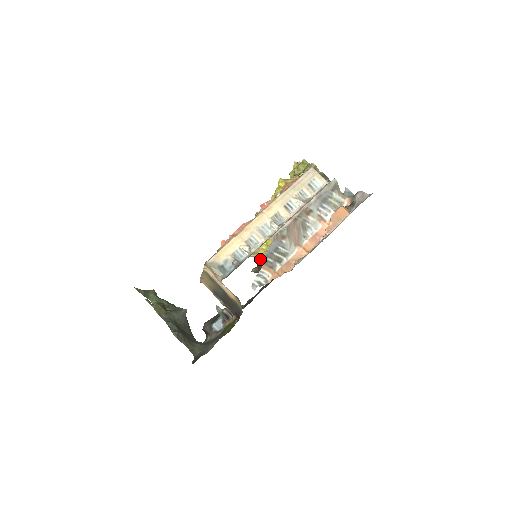
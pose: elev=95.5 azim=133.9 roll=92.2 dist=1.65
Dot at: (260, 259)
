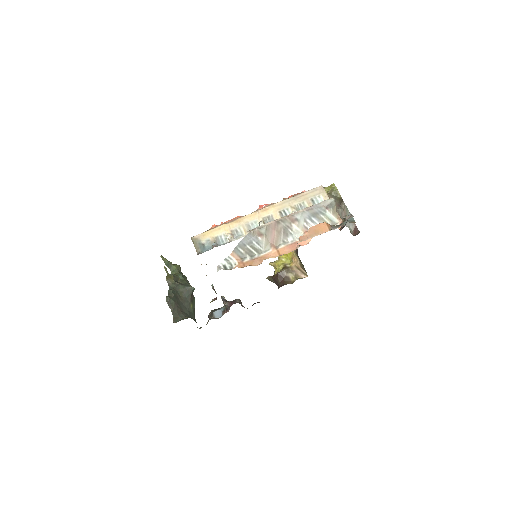
Dot at: (277, 269)
